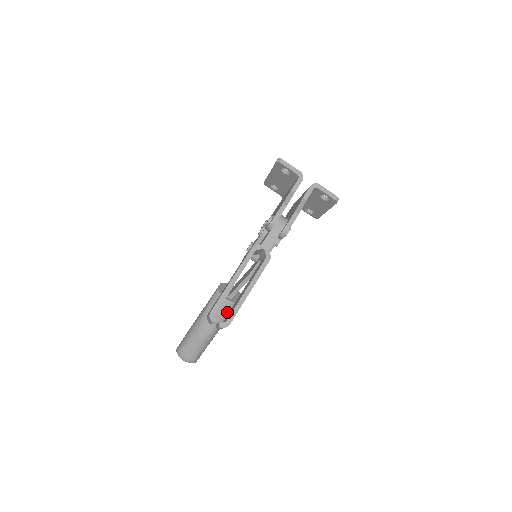
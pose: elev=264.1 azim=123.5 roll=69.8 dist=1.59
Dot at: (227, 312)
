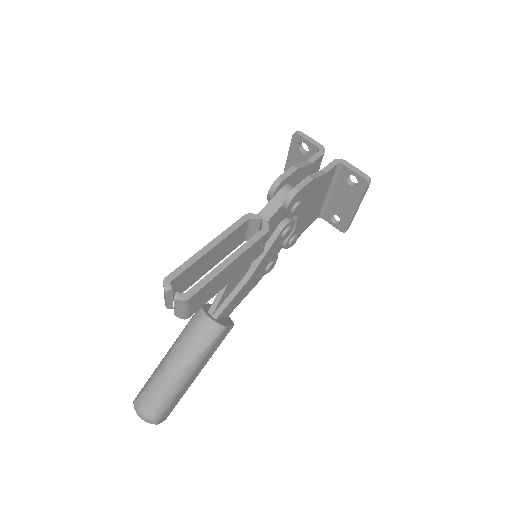
Dot at: (208, 338)
